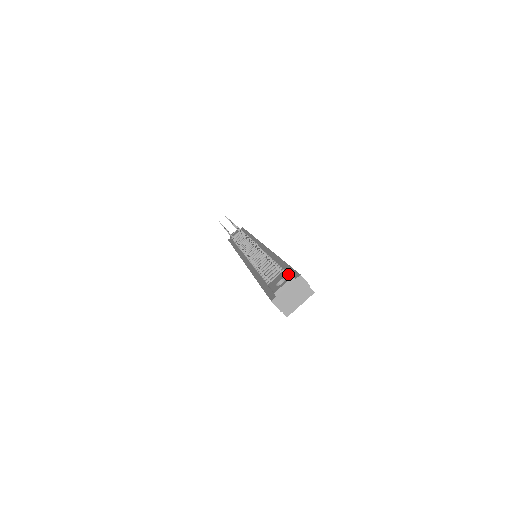
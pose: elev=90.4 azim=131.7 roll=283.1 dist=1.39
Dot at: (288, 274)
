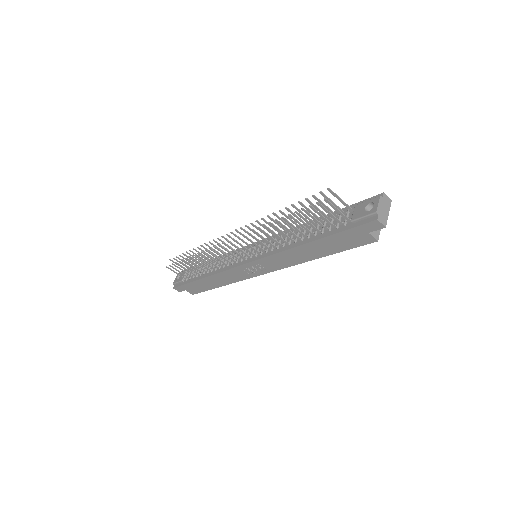
Dot at: (369, 200)
